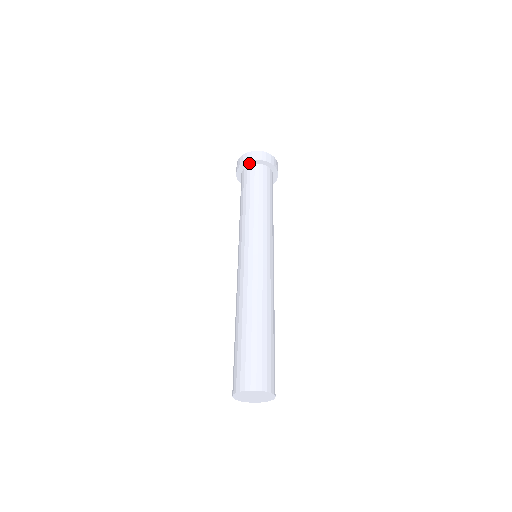
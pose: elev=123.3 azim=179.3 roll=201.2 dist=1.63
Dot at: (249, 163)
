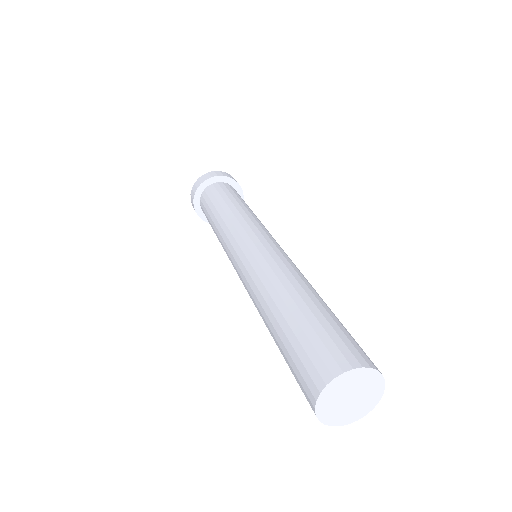
Dot at: (198, 194)
